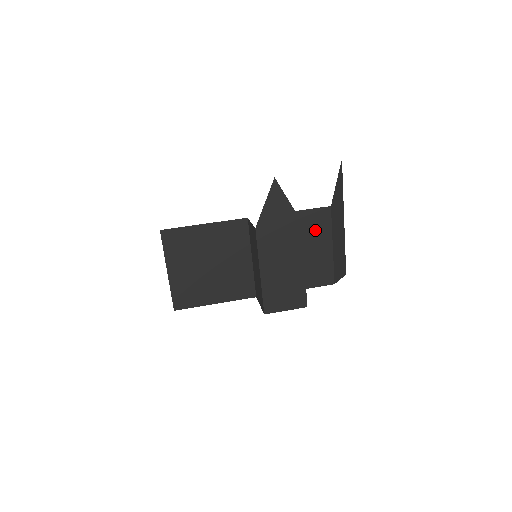
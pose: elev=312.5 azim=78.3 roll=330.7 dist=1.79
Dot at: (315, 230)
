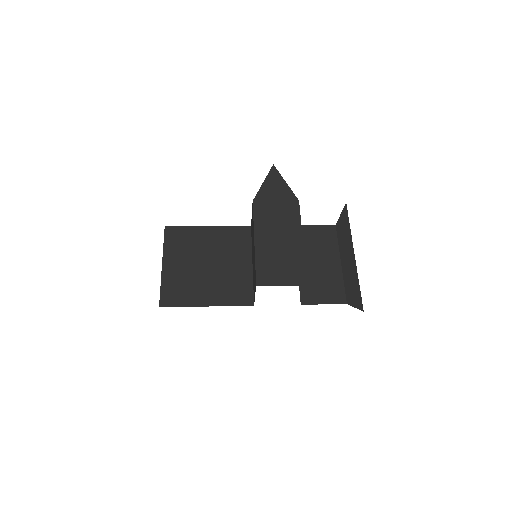
Dot at: (320, 245)
